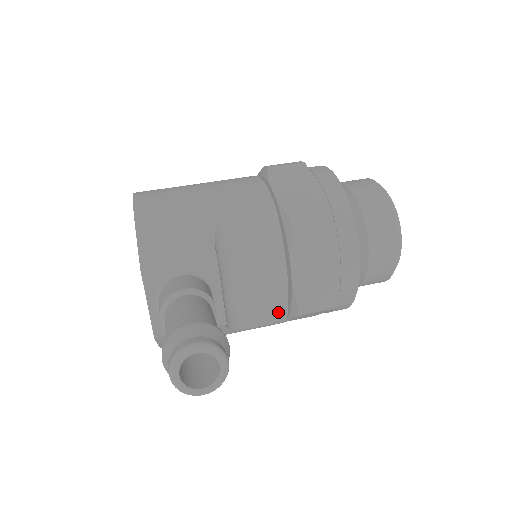
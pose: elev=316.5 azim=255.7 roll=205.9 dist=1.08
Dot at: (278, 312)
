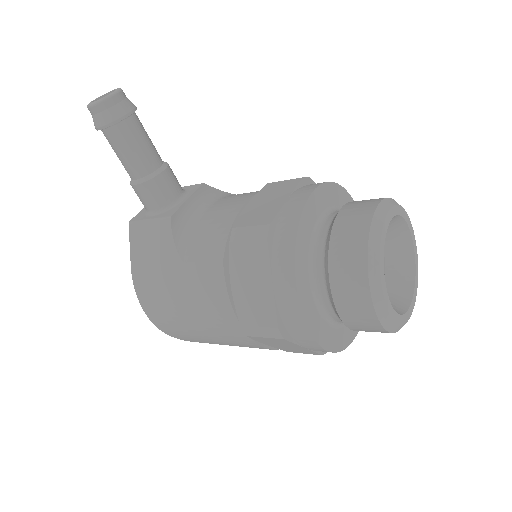
Dot at: (219, 242)
